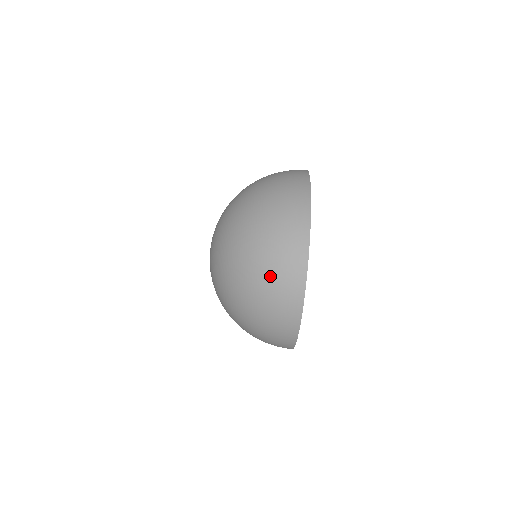
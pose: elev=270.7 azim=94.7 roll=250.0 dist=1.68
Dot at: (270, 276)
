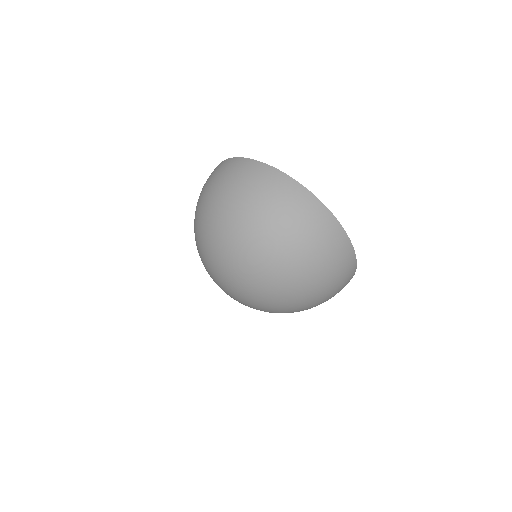
Dot at: (329, 266)
